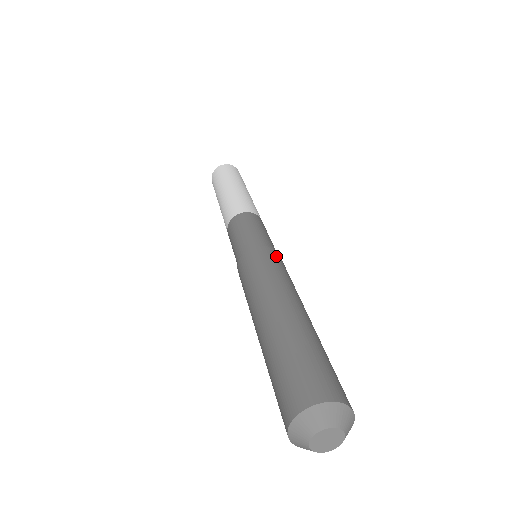
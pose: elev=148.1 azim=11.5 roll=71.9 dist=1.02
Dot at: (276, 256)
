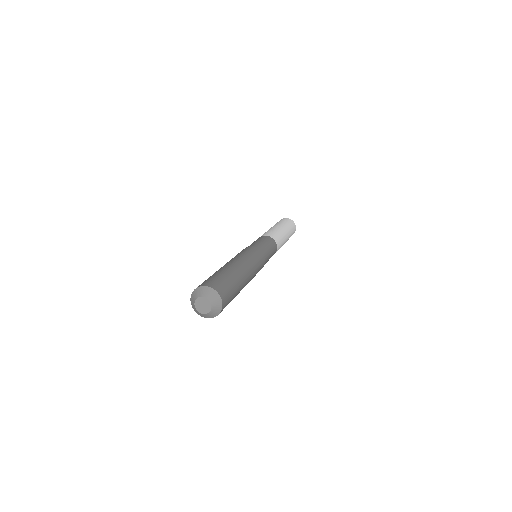
Dot at: (248, 249)
